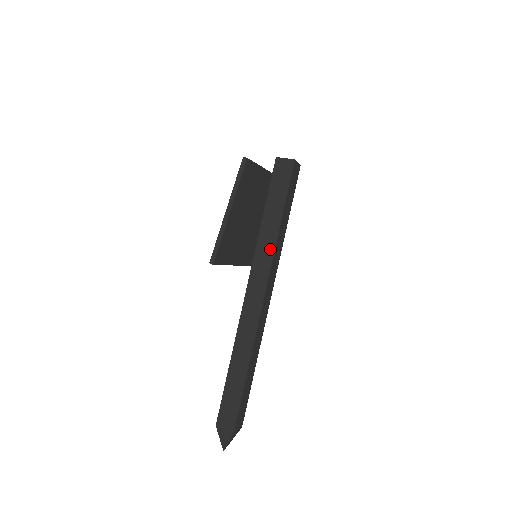
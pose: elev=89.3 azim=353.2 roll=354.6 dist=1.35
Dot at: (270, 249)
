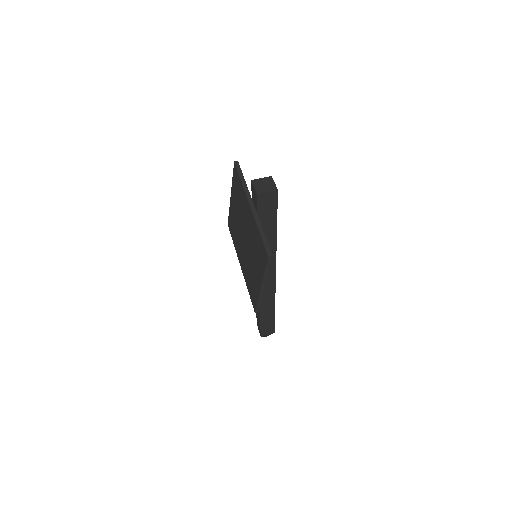
Dot at: (272, 253)
